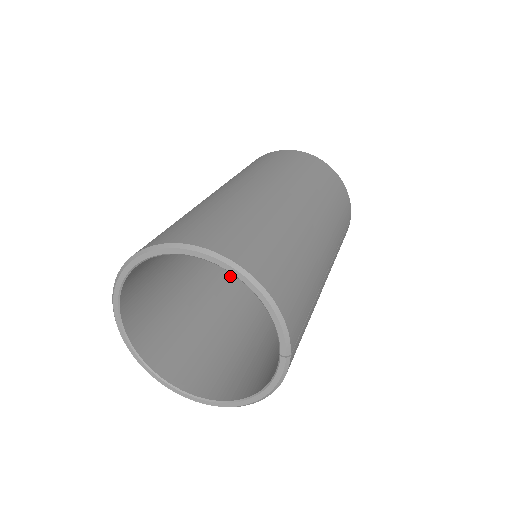
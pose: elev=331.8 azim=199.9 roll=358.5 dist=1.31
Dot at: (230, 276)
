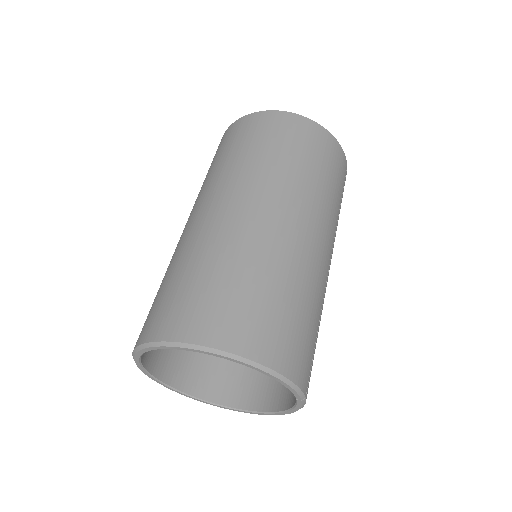
Dot at: occluded
